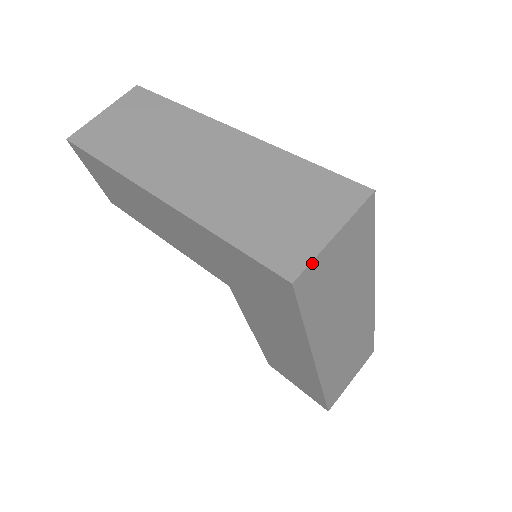
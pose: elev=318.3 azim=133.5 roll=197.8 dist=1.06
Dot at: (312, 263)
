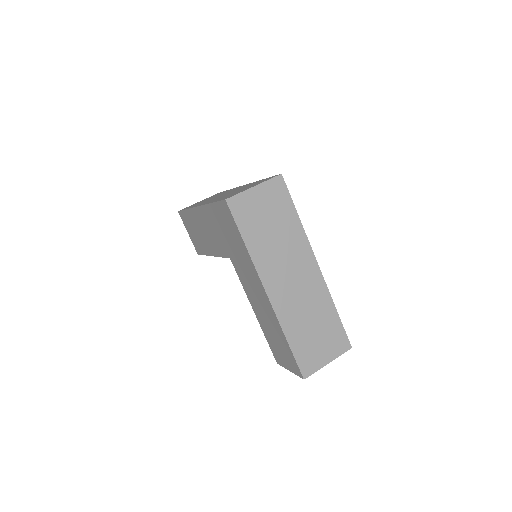
Dot at: (239, 195)
